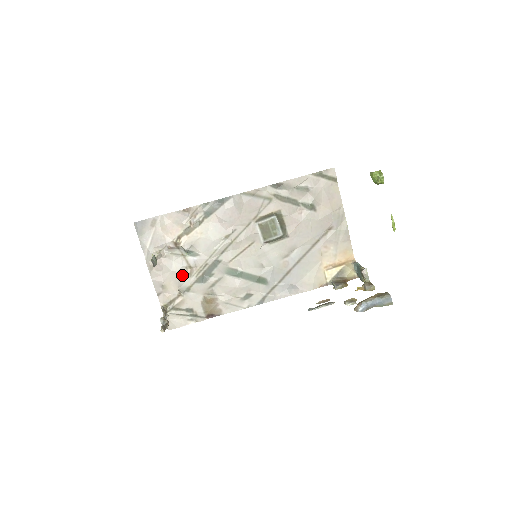
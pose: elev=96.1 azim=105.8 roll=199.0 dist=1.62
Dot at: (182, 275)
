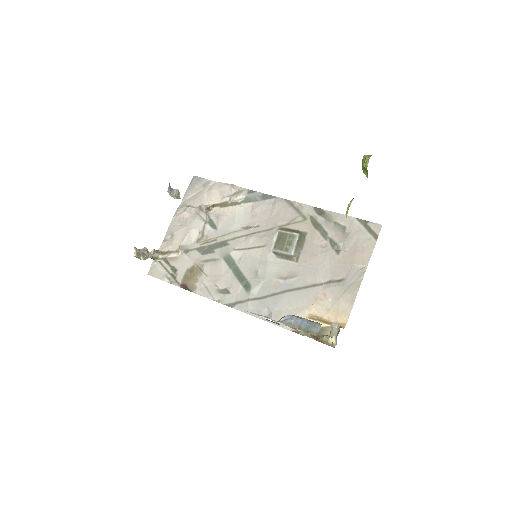
Dot at: (192, 236)
